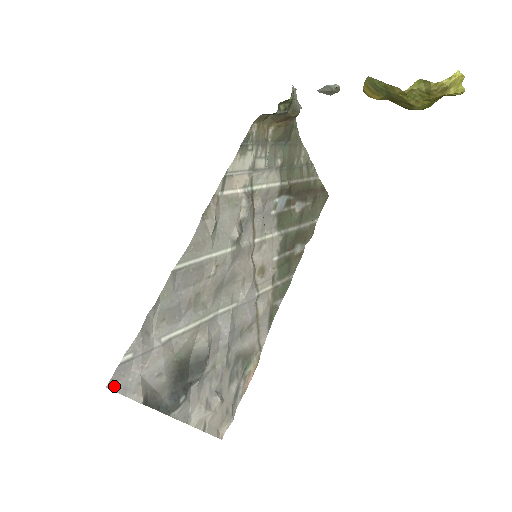
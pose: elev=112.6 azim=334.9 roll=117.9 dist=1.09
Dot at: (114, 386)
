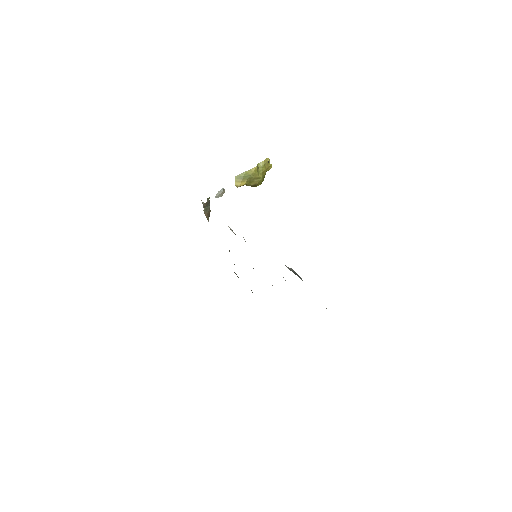
Dot at: occluded
